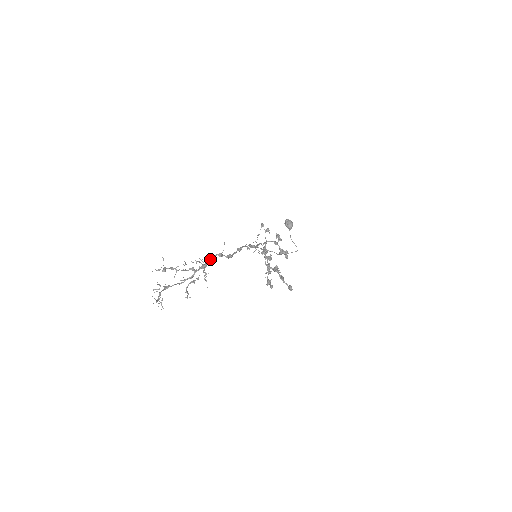
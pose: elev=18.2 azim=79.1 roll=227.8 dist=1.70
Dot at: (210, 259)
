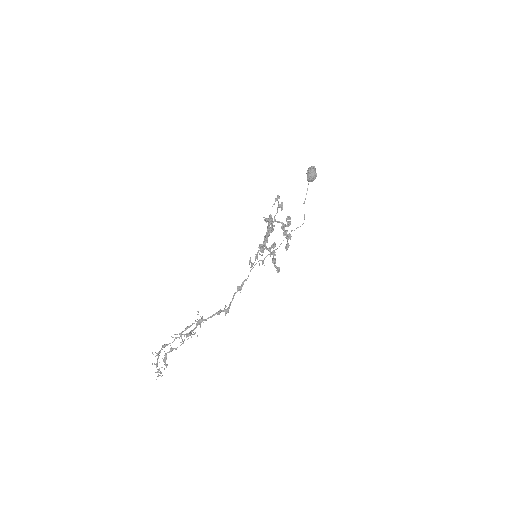
Dot at: occluded
